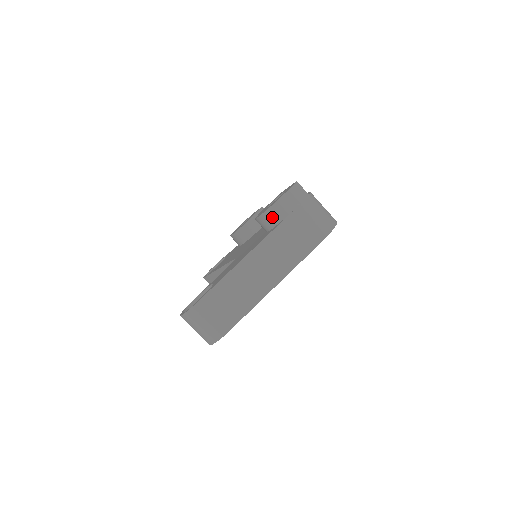
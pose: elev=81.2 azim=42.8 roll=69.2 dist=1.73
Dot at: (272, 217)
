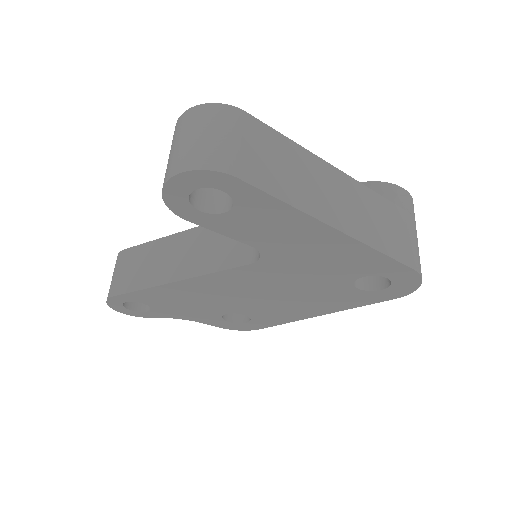
Dot at: (377, 192)
